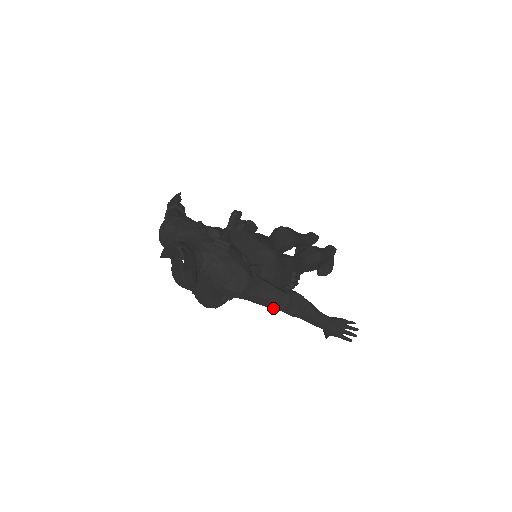
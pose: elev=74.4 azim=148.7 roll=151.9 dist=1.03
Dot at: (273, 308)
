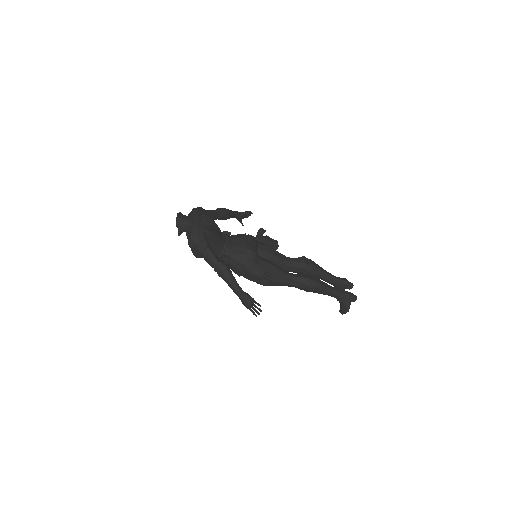
Dot at: (212, 267)
